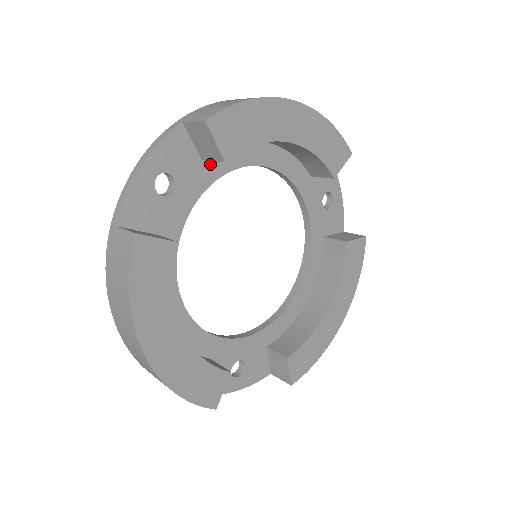
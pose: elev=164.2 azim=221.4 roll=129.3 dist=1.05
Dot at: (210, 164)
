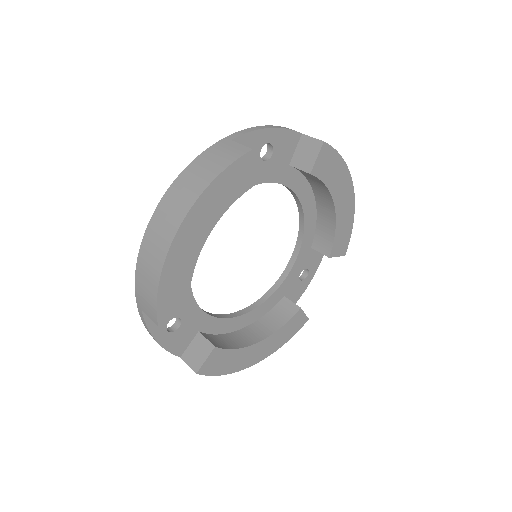
Dot at: occluded
